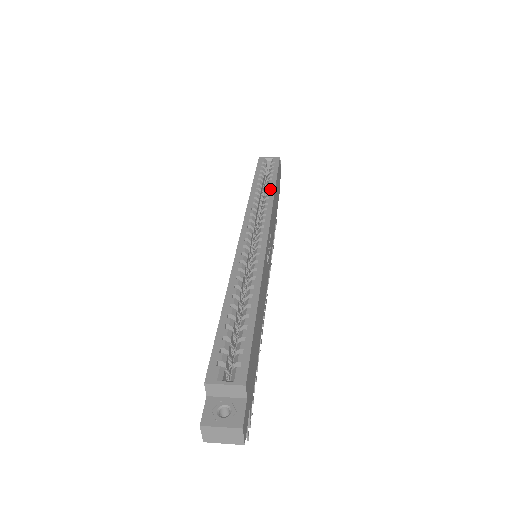
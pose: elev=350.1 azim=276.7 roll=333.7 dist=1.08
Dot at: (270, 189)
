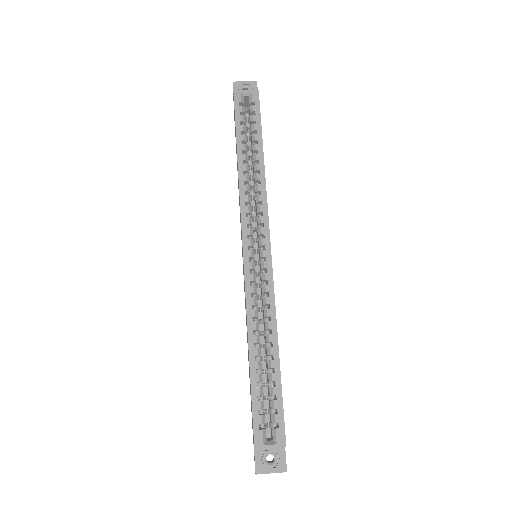
Dot at: (259, 163)
